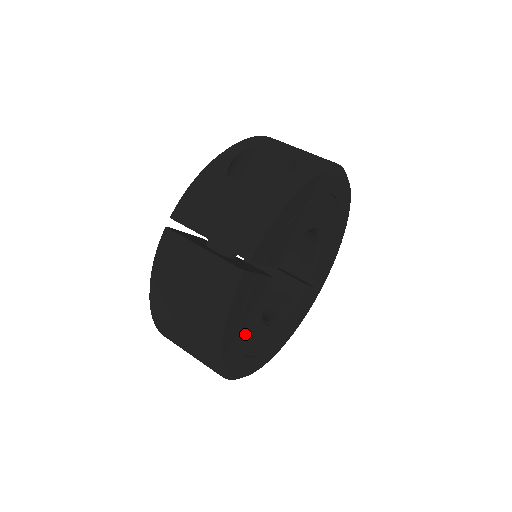
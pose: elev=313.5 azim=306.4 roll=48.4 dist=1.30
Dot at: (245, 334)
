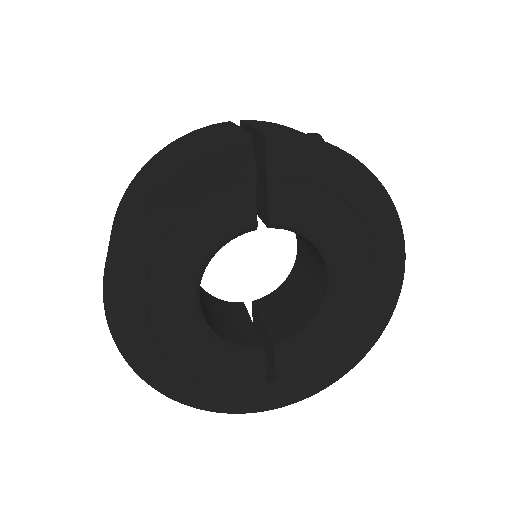
Dot at: (176, 242)
